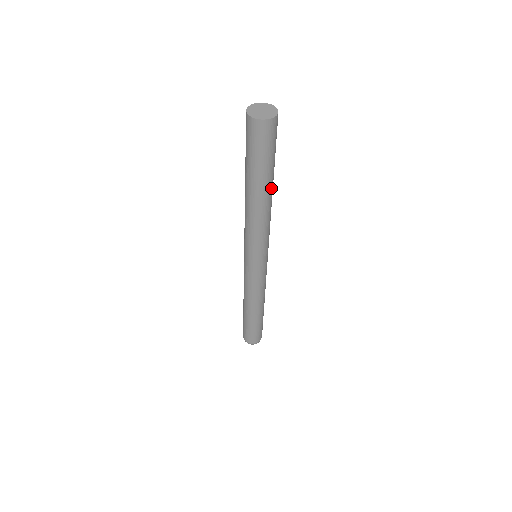
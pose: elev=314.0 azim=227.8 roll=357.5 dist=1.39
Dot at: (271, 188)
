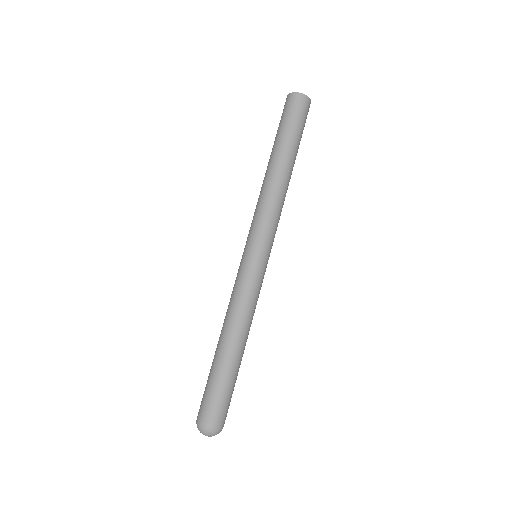
Dot at: occluded
